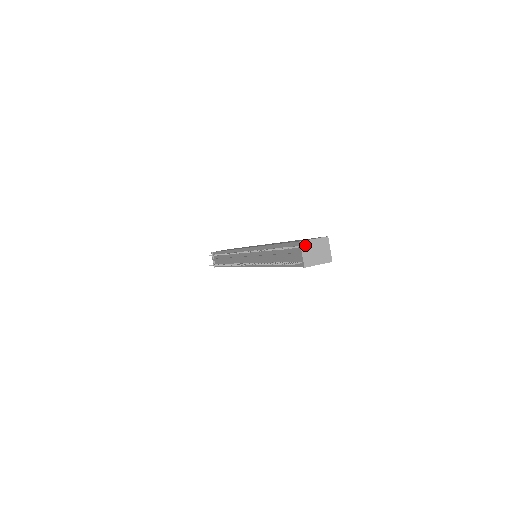
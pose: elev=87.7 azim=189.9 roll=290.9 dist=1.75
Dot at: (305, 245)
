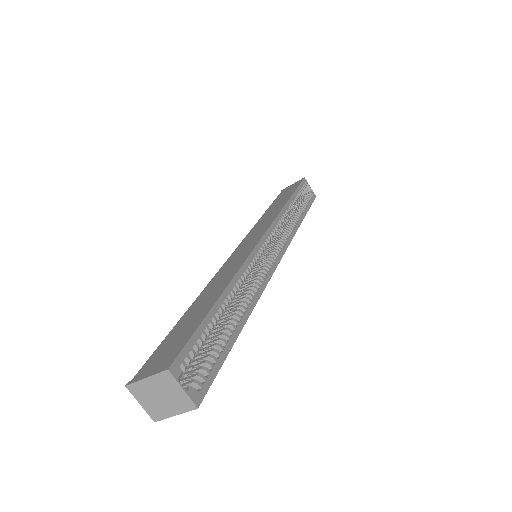
Dot at: (136, 390)
